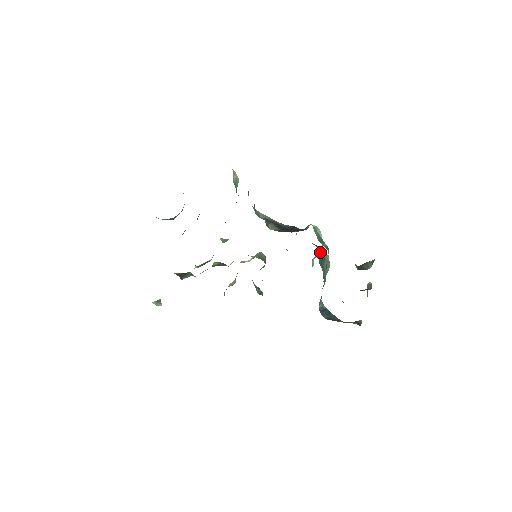
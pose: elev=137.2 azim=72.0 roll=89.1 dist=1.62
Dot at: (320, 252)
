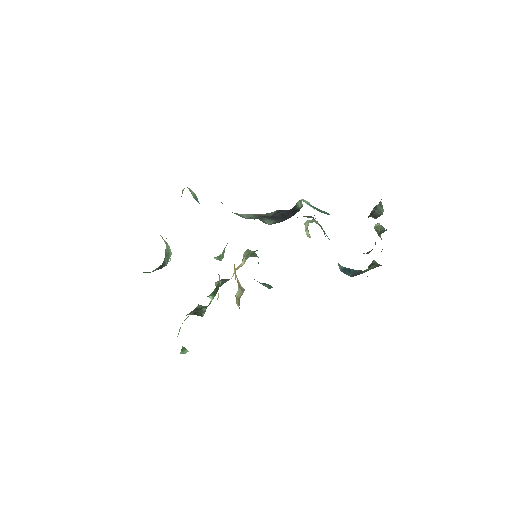
Dot at: (307, 221)
